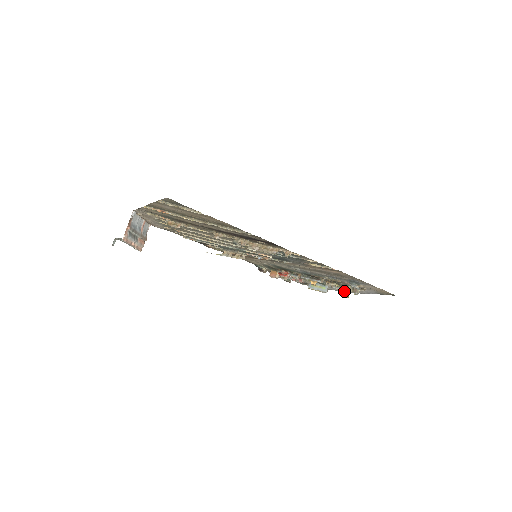
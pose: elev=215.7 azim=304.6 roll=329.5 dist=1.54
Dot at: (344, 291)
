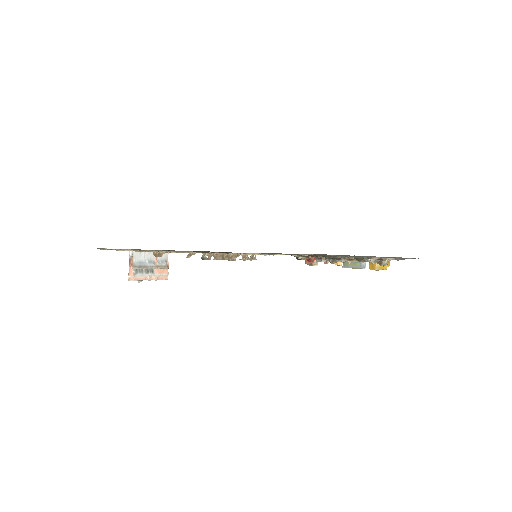
Dot at: (372, 264)
